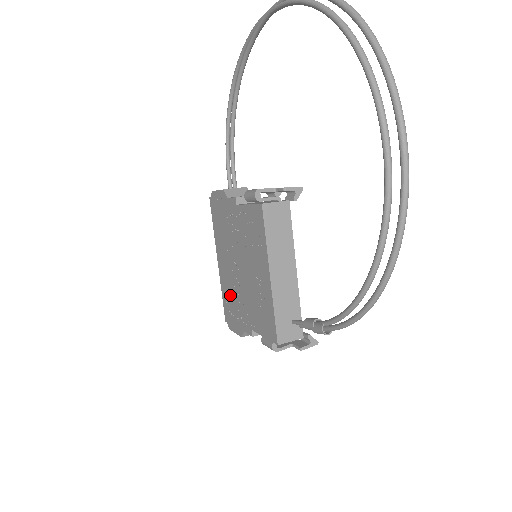
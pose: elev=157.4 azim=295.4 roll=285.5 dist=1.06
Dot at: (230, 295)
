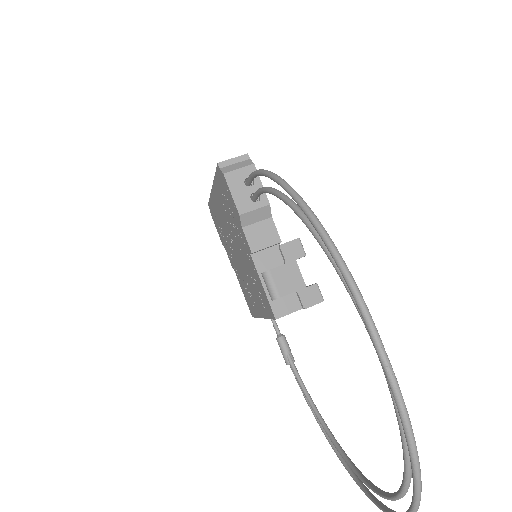
Dot at: (219, 222)
